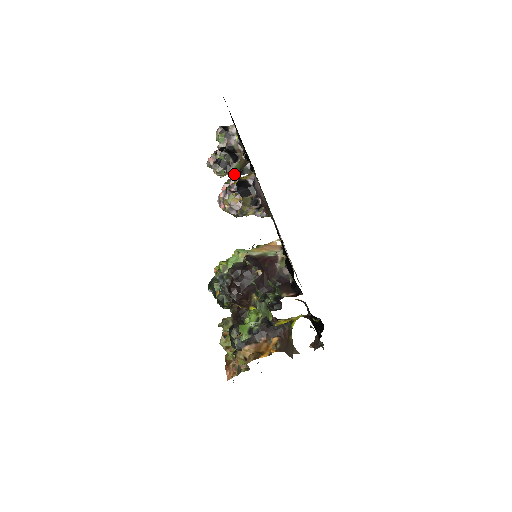
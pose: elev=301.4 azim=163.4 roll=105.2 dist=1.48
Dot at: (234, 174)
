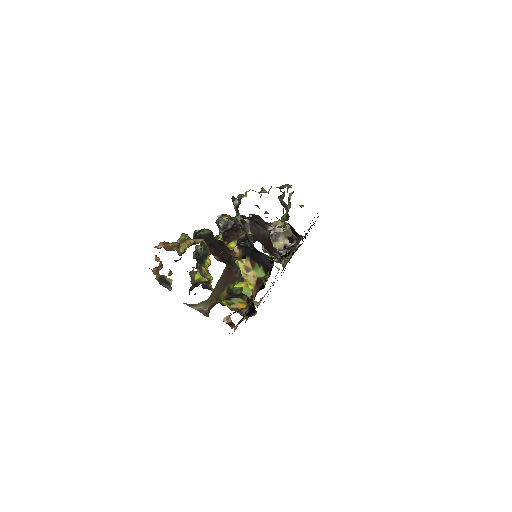
Dot at: occluded
